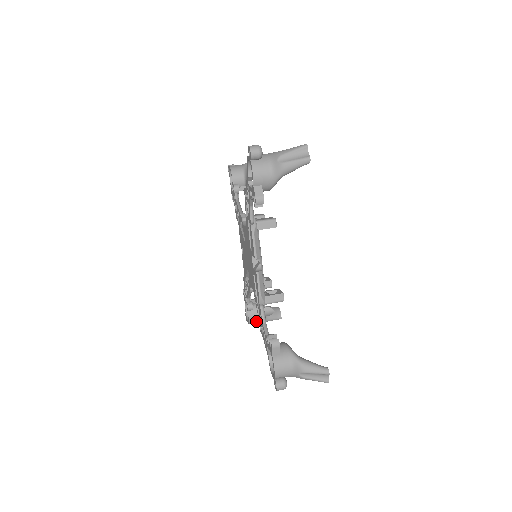
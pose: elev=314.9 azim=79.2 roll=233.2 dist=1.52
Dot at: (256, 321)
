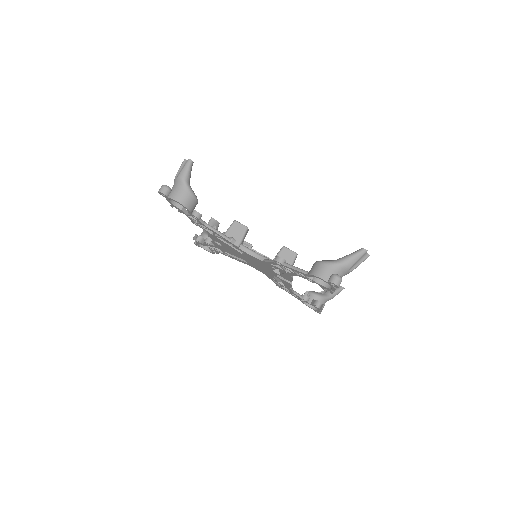
Dot at: occluded
